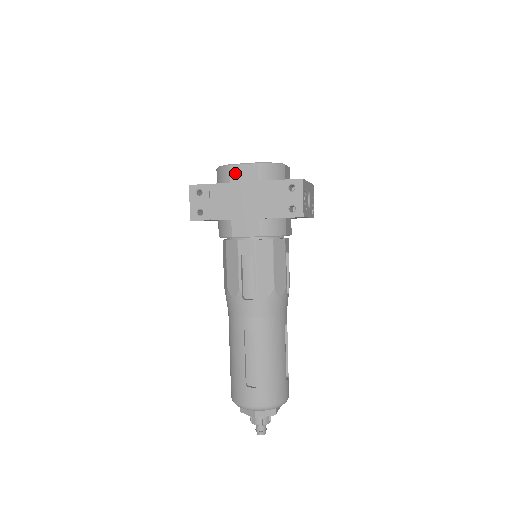
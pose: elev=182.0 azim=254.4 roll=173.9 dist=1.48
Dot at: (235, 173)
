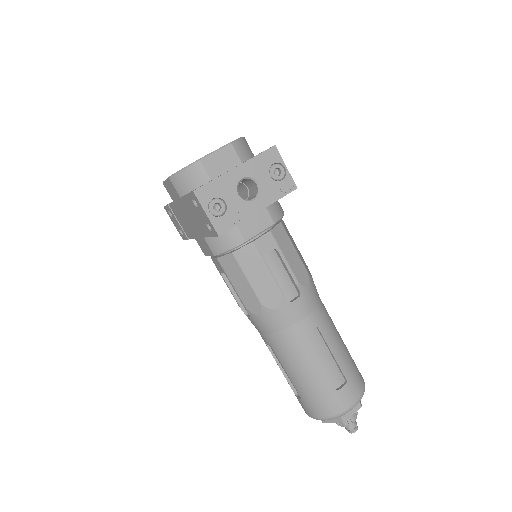
Dot at: (169, 191)
